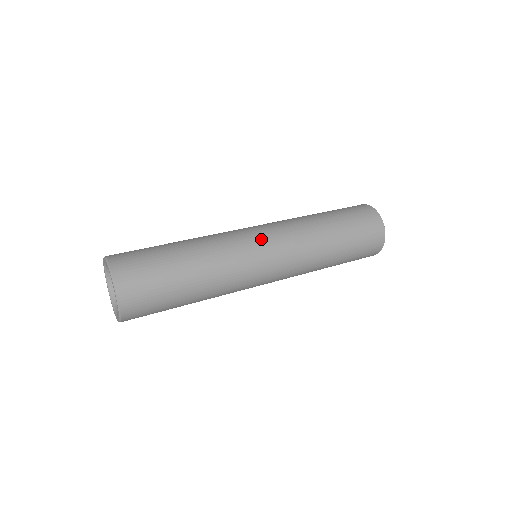
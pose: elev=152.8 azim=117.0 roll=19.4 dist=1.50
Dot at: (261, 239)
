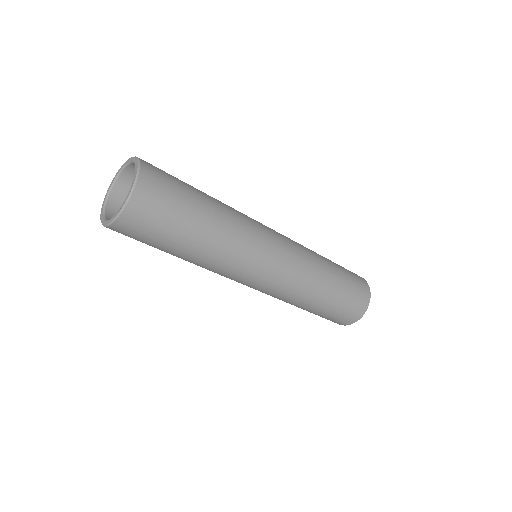
Dot at: (275, 236)
